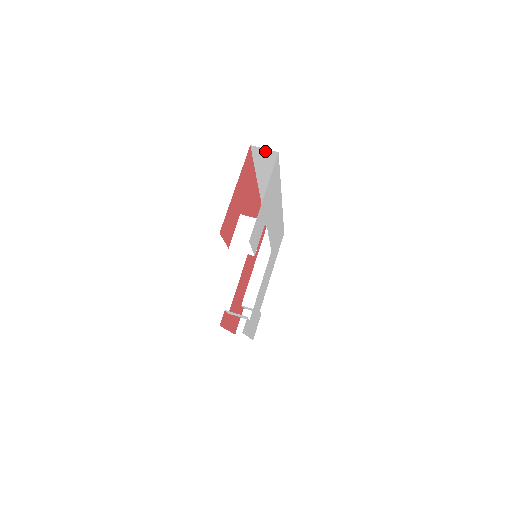
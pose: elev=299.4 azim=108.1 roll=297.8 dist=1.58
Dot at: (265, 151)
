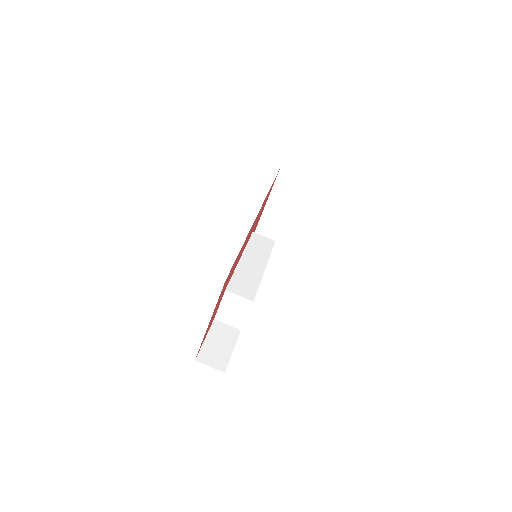
Dot at: occluded
